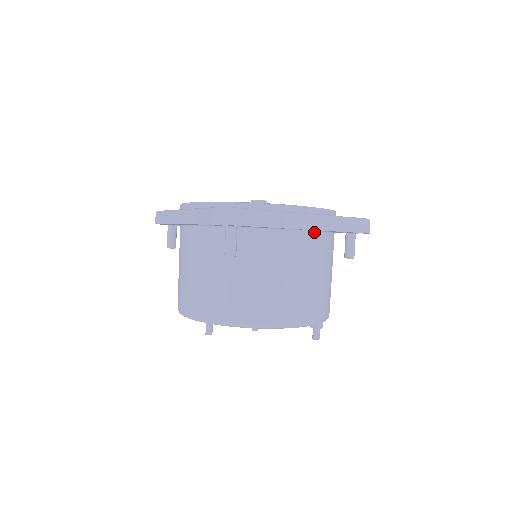
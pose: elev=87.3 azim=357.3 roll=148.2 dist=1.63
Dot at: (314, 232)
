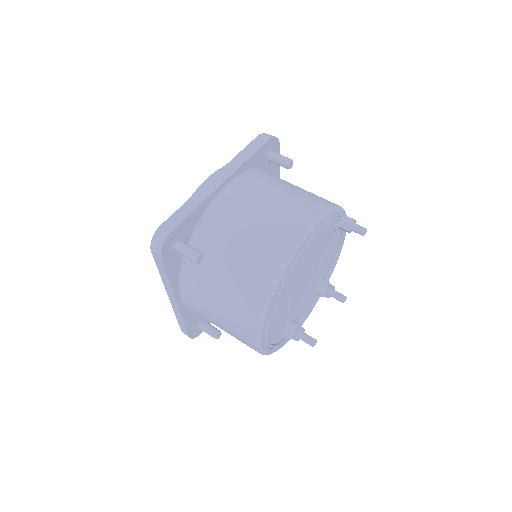
Dot at: (235, 181)
